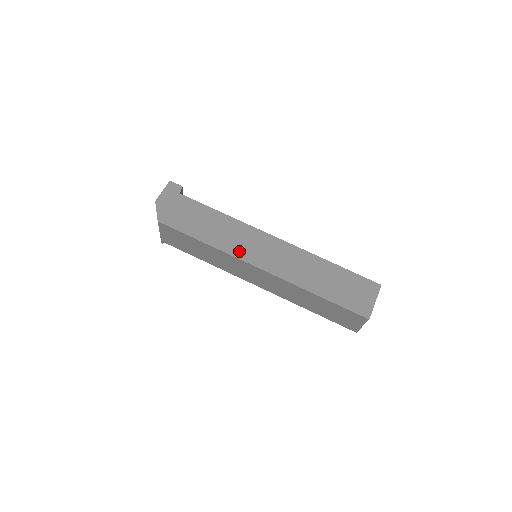
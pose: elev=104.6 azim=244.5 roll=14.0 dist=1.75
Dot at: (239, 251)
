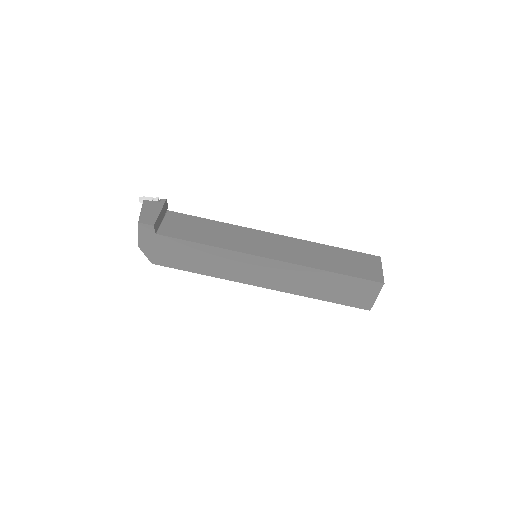
Dot at: (237, 276)
